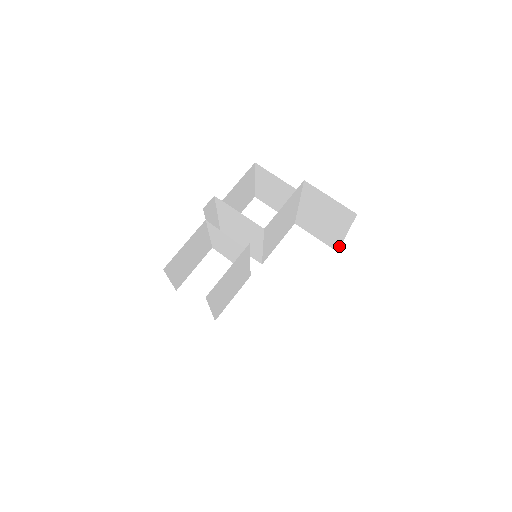
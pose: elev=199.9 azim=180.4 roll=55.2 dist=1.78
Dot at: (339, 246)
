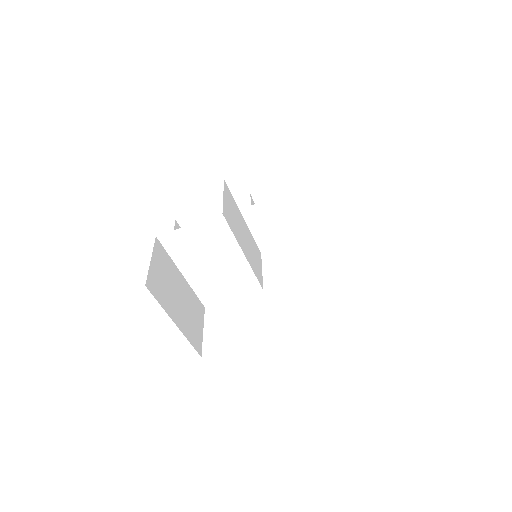
Dot at: occluded
